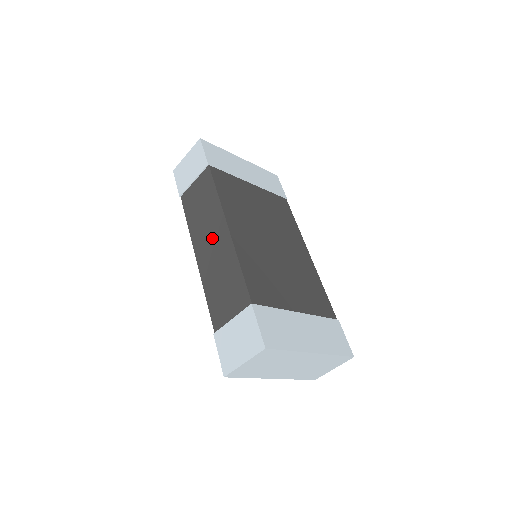
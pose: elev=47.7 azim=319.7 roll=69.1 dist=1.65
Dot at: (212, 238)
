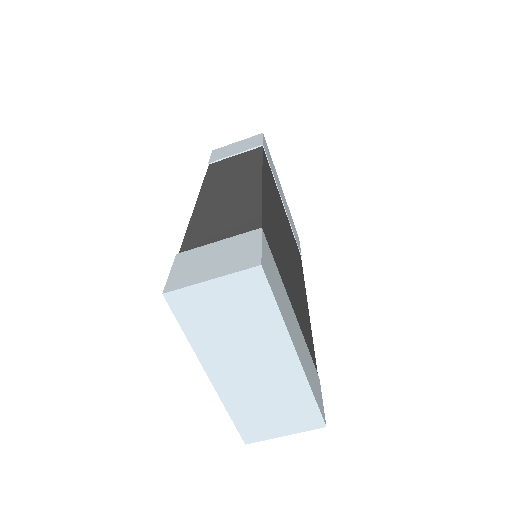
Dot at: (233, 186)
